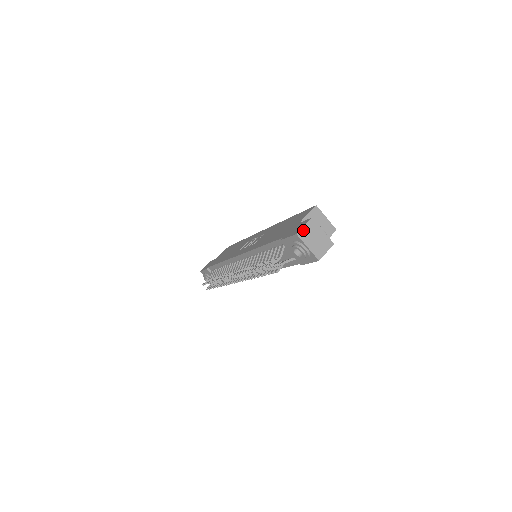
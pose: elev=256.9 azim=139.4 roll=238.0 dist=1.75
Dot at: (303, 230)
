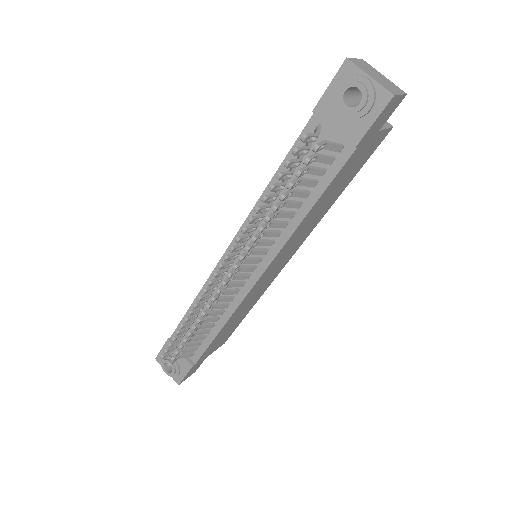
Dot at: (355, 60)
